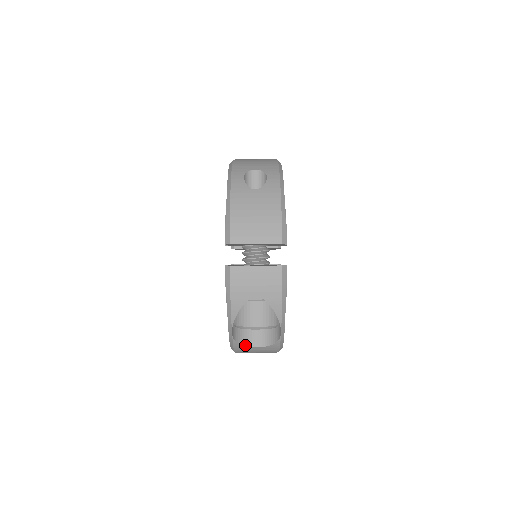
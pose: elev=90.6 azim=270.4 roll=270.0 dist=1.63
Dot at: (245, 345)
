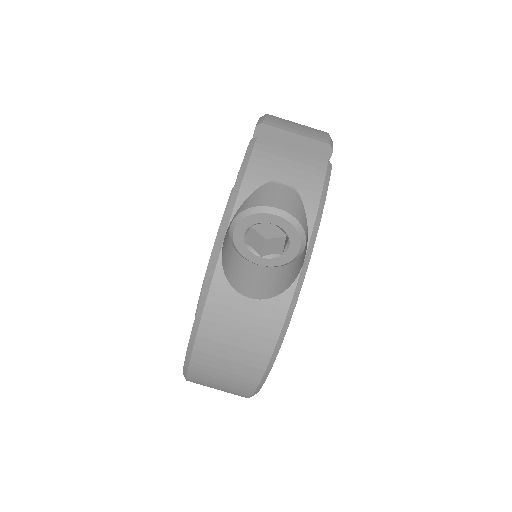
Dot at: (232, 285)
